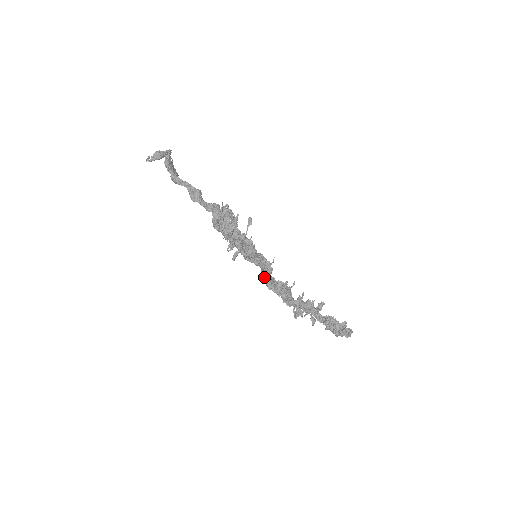
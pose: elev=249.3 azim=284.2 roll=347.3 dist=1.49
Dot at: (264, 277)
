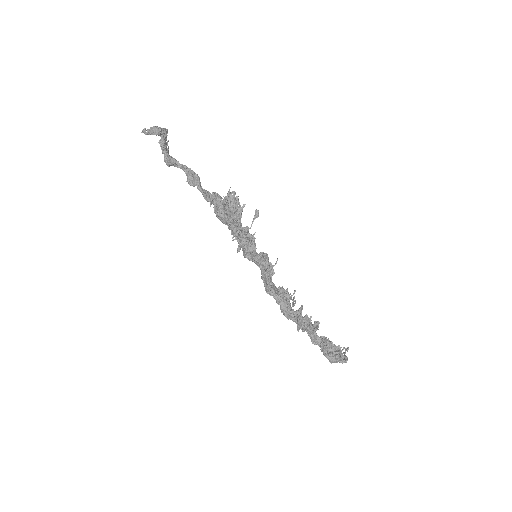
Dot at: (265, 279)
